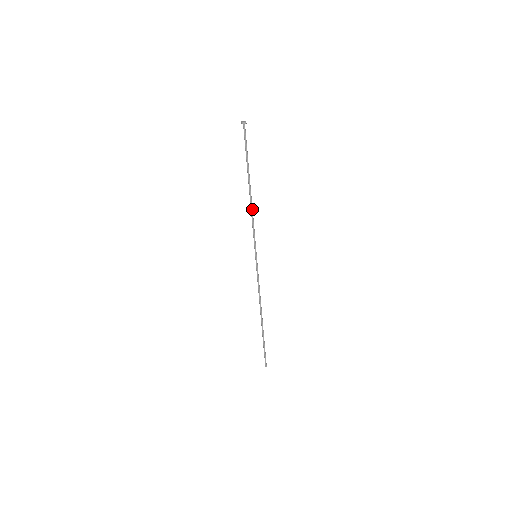
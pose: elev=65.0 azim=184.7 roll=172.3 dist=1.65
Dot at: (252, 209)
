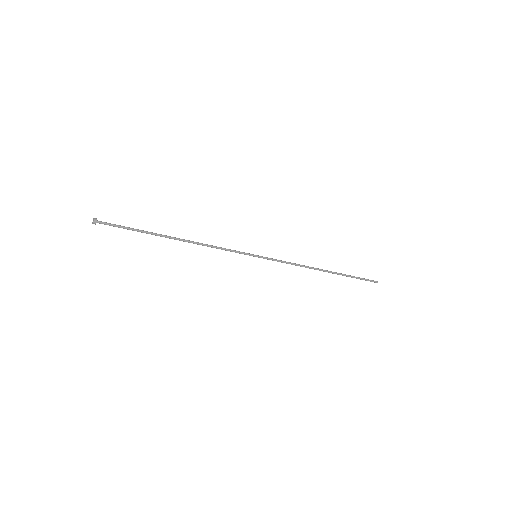
Dot at: (201, 244)
